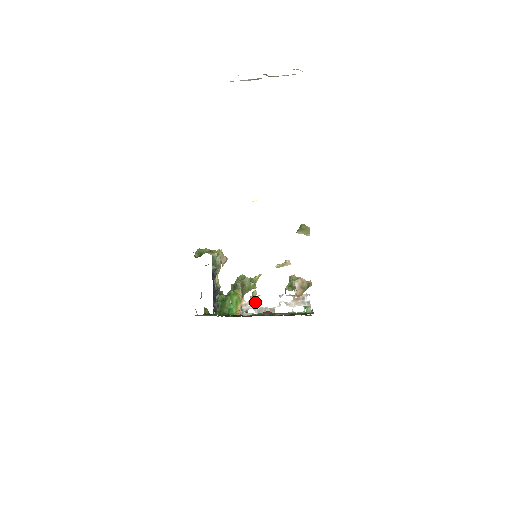
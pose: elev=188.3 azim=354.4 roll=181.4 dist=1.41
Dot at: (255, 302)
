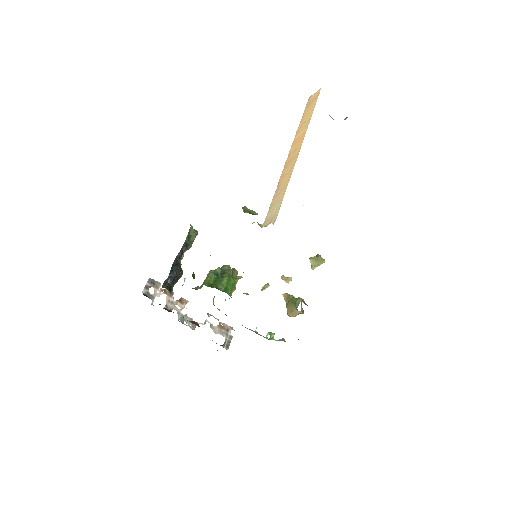
Dot at: (183, 306)
